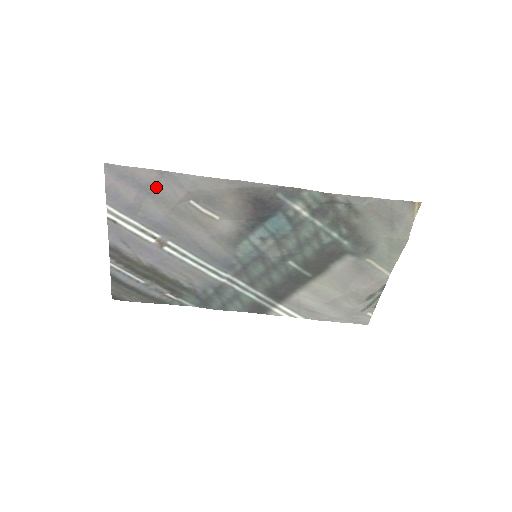
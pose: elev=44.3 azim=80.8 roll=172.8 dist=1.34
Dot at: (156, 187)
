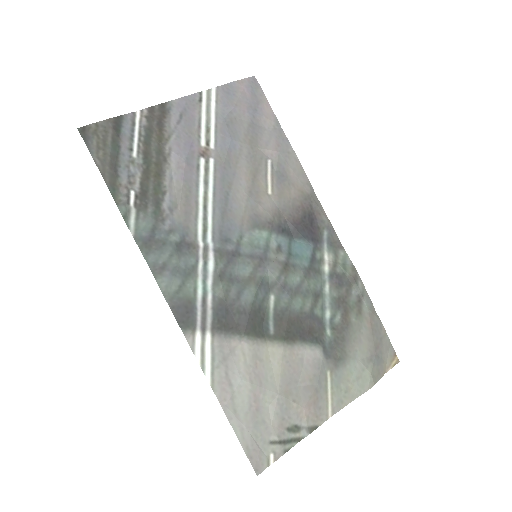
Dot at: (261, 125)
